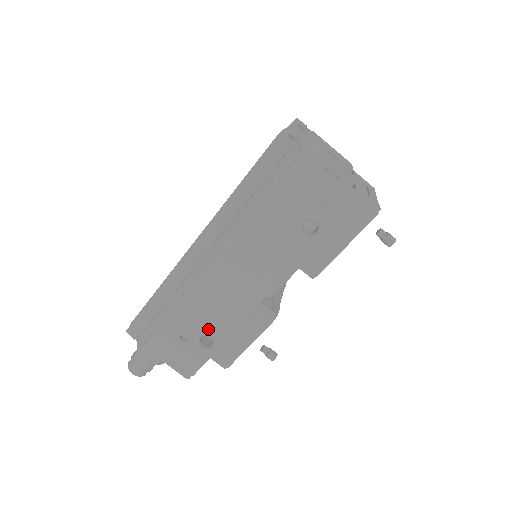
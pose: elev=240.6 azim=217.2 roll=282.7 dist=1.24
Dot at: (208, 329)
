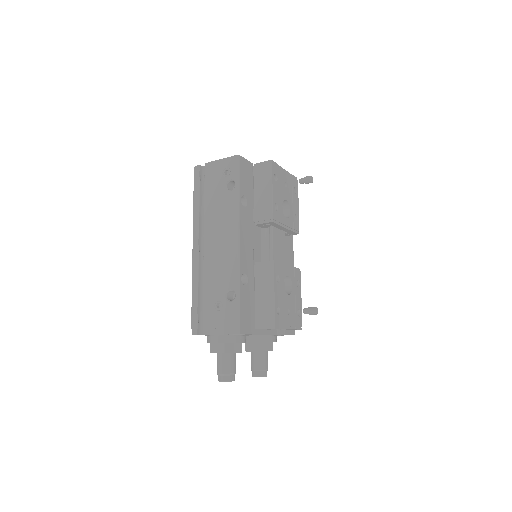
Dot at: (226, 286)
